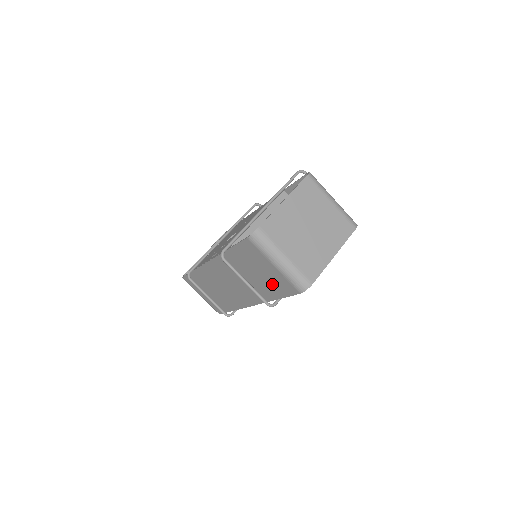
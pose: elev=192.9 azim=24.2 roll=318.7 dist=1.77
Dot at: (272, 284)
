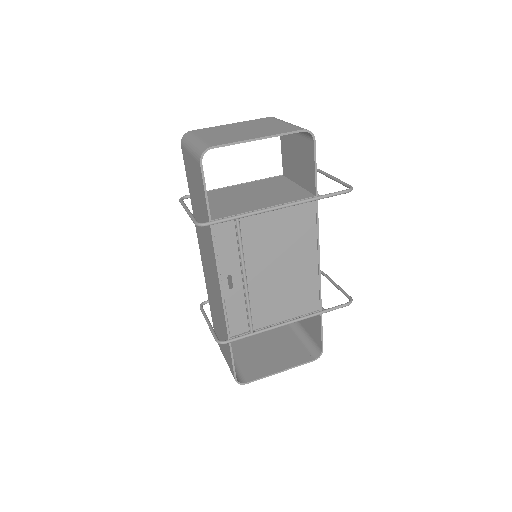
Dot at: (200, 193)
